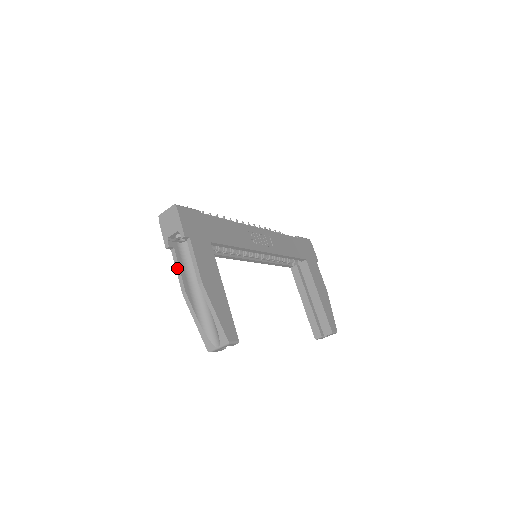
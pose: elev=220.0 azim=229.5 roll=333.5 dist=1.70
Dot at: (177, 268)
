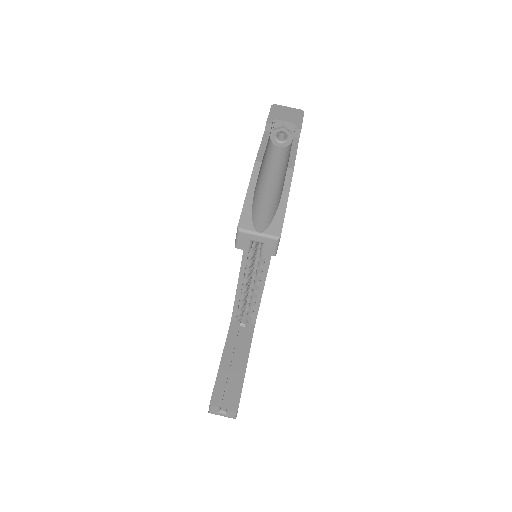
Dot at: (263, 143)
